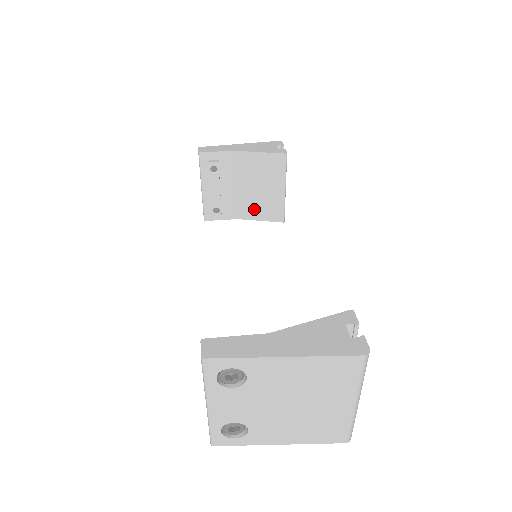
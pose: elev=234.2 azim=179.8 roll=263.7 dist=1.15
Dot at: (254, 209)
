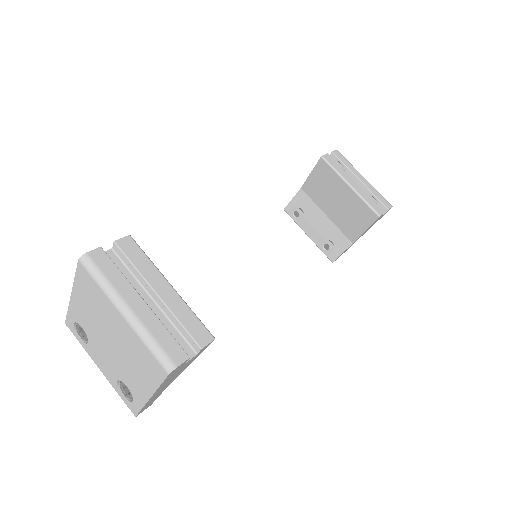
Dot at: (352, 224)
